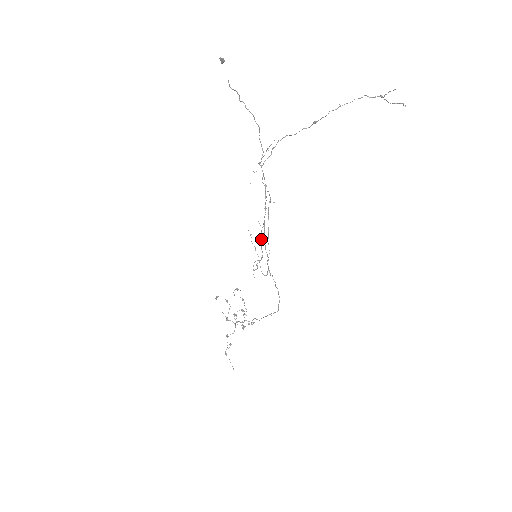
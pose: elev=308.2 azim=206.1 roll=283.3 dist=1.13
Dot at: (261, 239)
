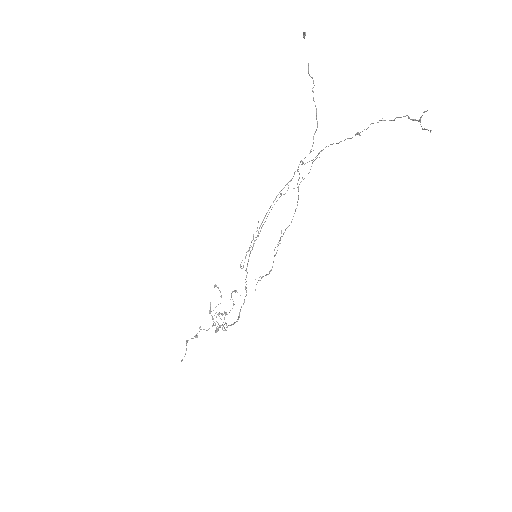
Dot at: occluded
